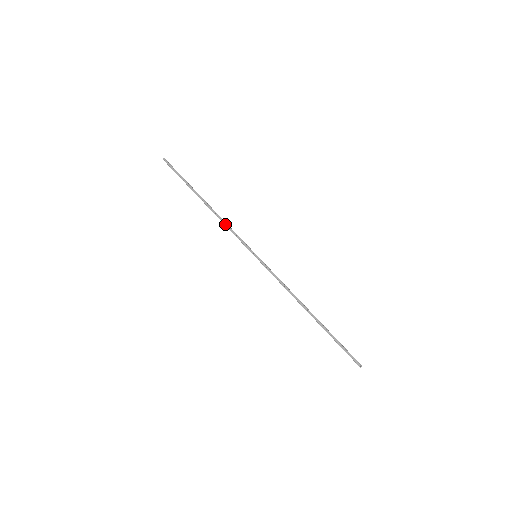
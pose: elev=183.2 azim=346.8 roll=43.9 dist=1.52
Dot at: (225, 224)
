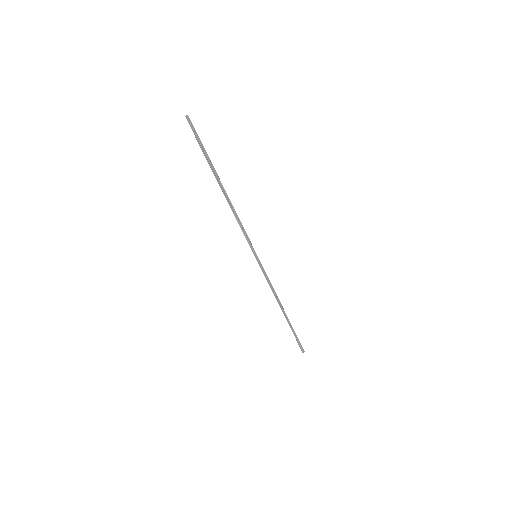
Dot at: (238, 218)
